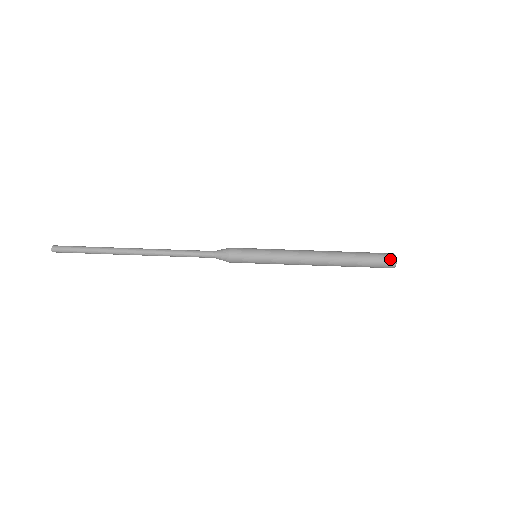
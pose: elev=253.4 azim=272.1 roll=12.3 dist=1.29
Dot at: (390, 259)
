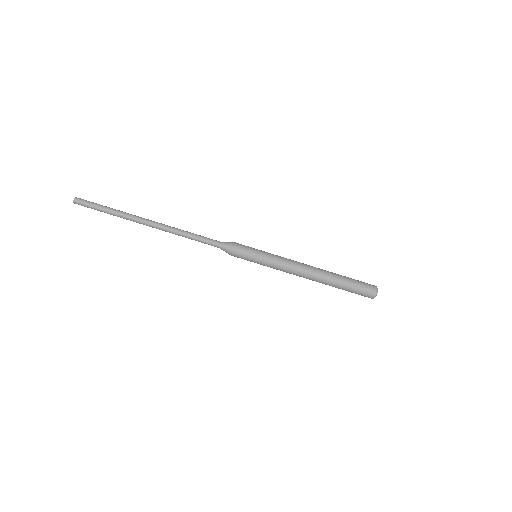
Dot at: (372, 286)
